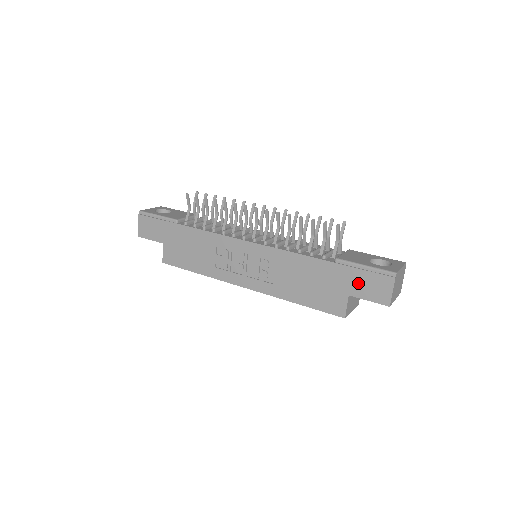
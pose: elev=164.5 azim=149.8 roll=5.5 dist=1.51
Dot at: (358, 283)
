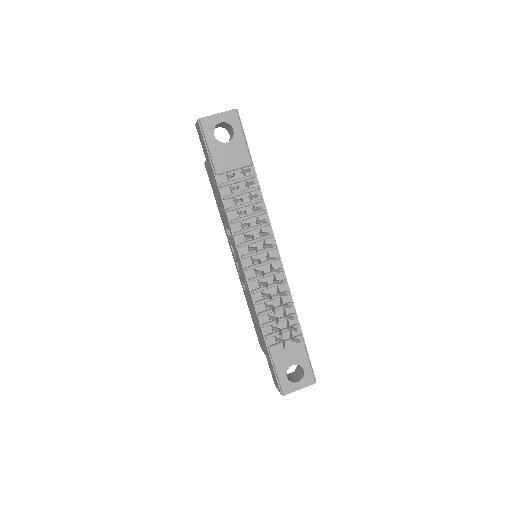
Dot at: (270, 365)
